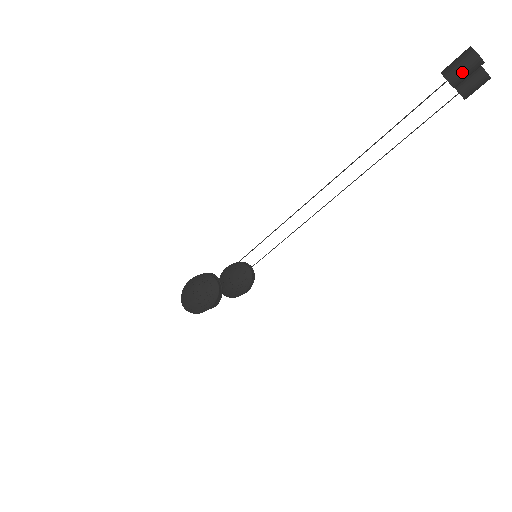
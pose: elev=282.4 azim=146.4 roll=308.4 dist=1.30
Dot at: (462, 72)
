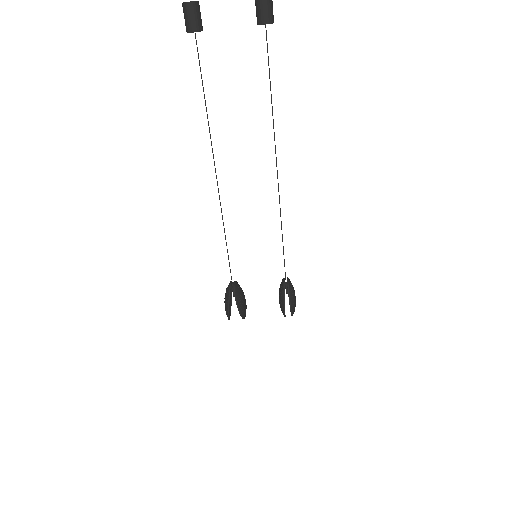
Dot at: (185, 20)
